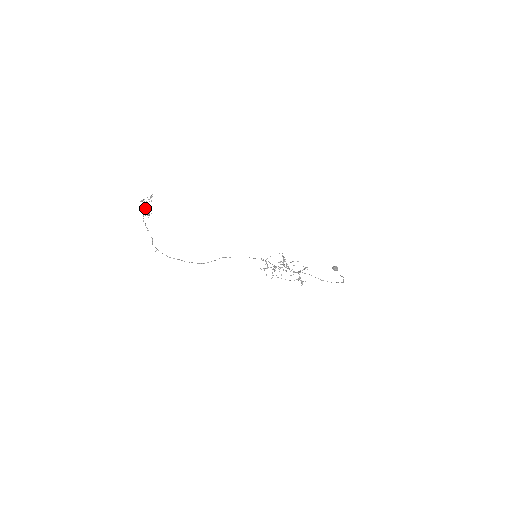
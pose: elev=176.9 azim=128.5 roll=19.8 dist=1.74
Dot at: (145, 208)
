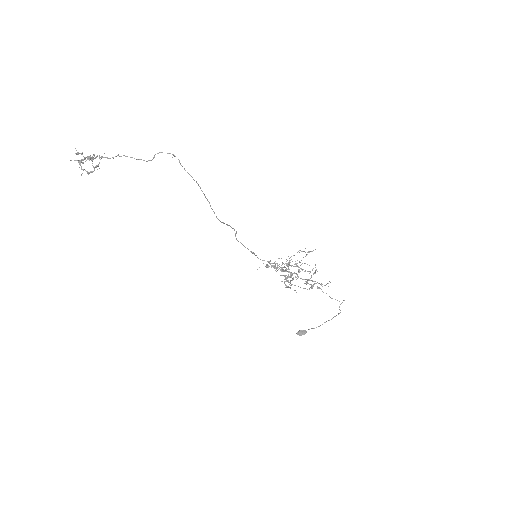
Dot at: (89, 158)
